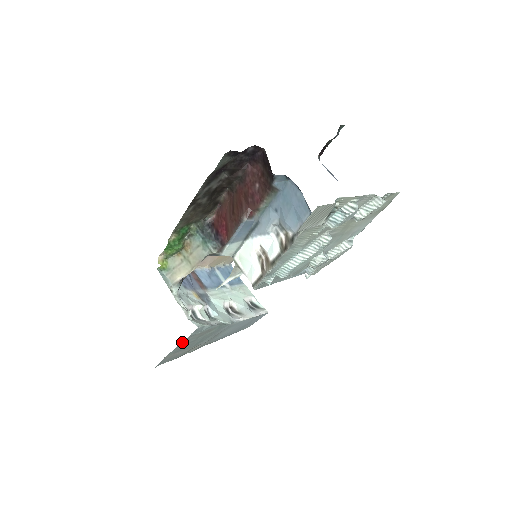
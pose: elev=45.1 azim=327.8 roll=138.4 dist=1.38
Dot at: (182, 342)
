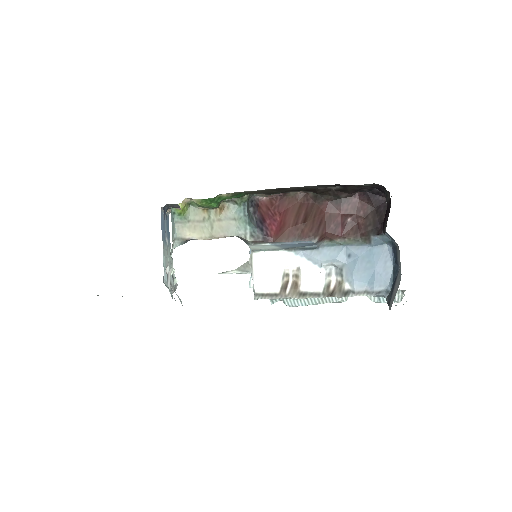
Dot at: occluded
